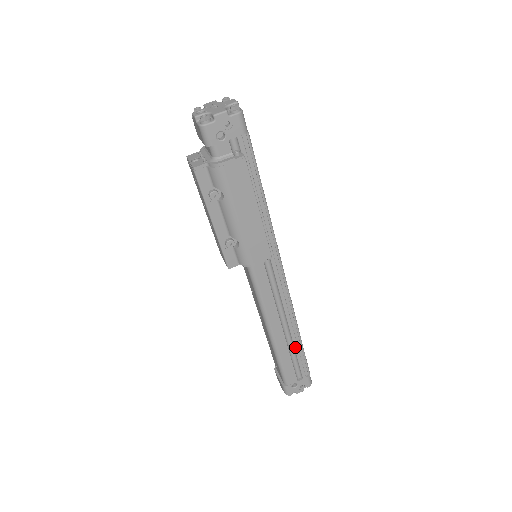
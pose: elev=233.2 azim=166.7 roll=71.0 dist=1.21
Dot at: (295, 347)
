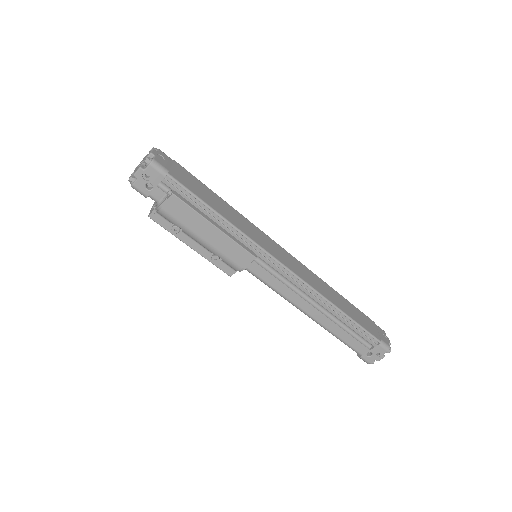
Dot at: (343, 322)
